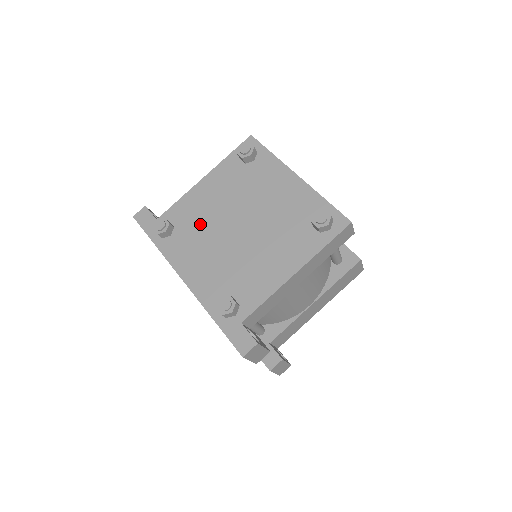
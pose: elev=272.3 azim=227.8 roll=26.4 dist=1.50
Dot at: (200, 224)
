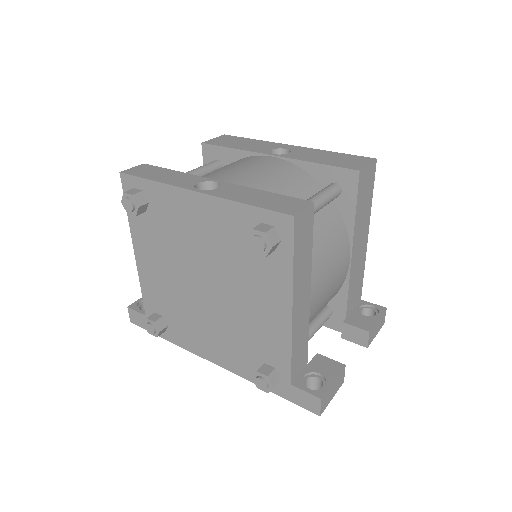
Dot at: (176, 302)
